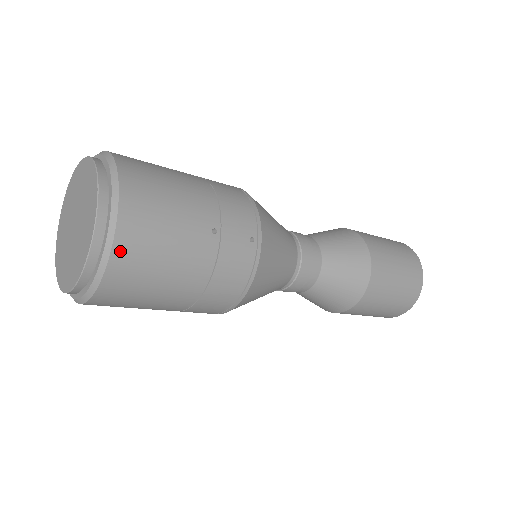
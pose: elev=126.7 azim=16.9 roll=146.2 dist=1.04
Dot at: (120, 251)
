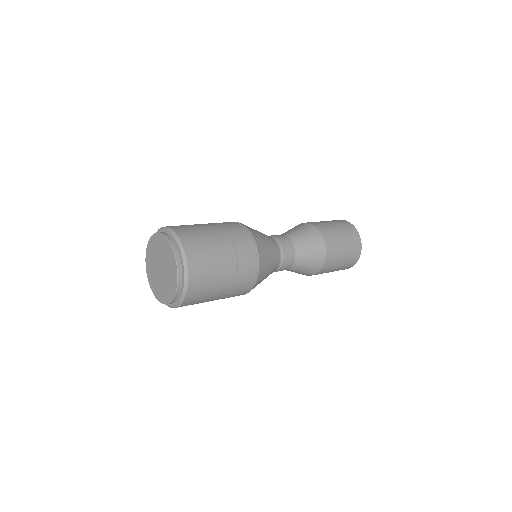
Dot at: (190, 256)
